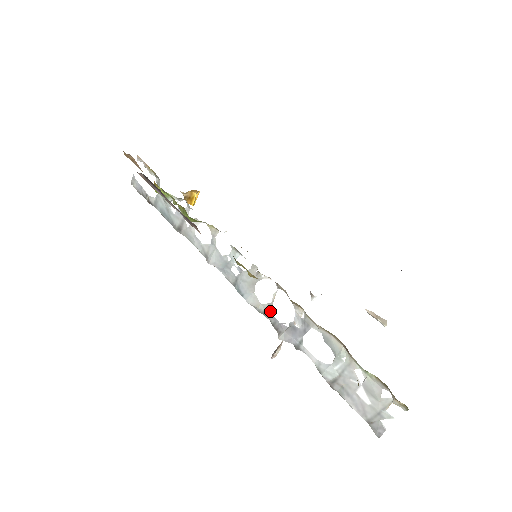
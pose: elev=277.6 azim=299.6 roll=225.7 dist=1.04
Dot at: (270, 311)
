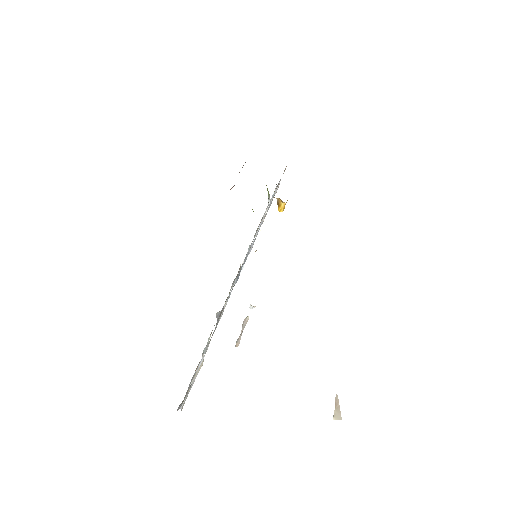
Dot at: (229, 294)
